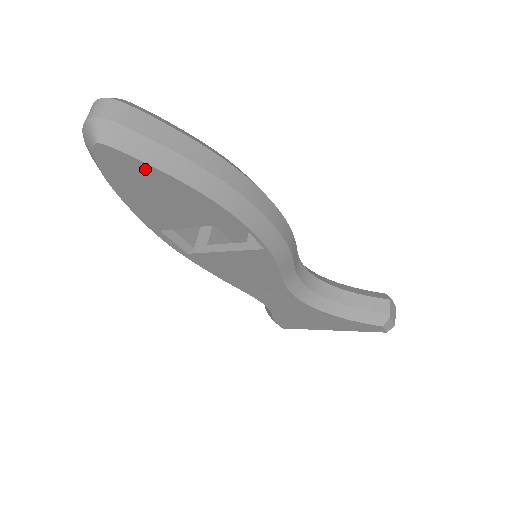
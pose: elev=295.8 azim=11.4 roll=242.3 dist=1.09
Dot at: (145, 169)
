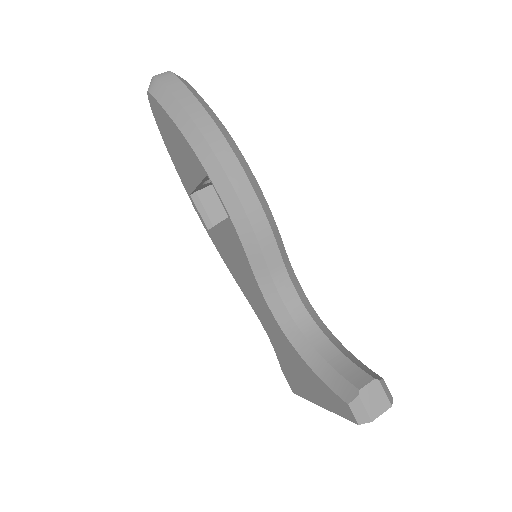
Dot at: (164, 114)
